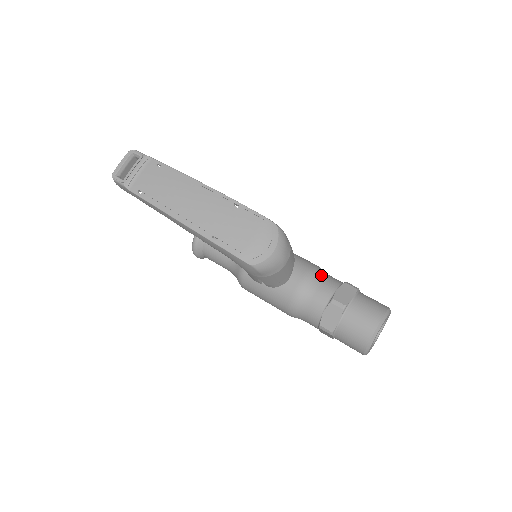
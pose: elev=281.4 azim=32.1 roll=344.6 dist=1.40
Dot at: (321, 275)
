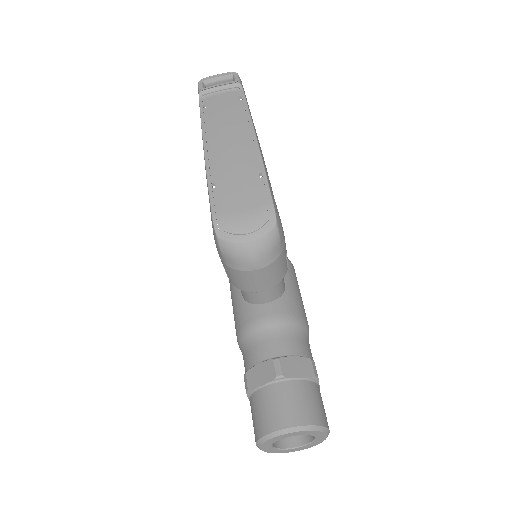
Dot at: (297, 330)
